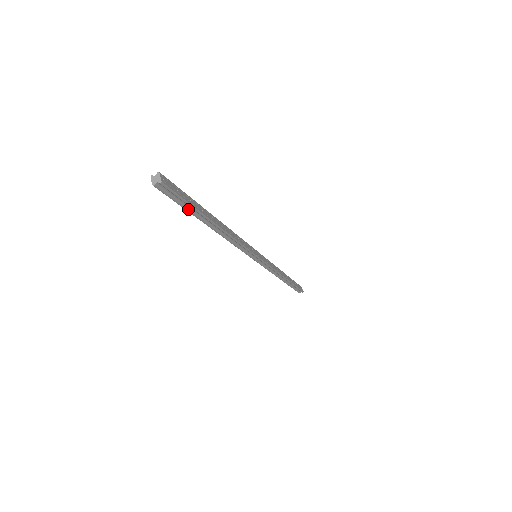
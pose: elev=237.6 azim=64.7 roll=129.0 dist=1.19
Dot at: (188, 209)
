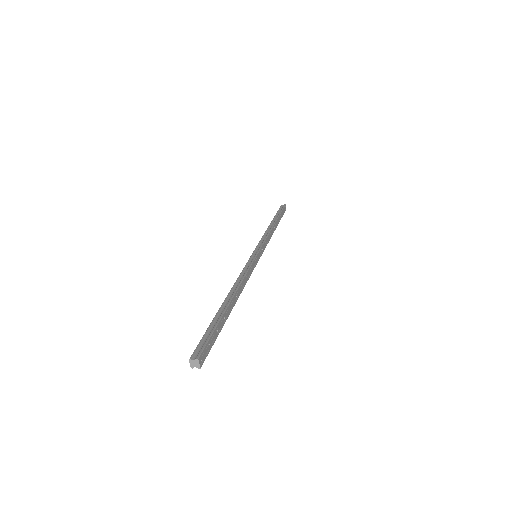
Dot at: occluded
